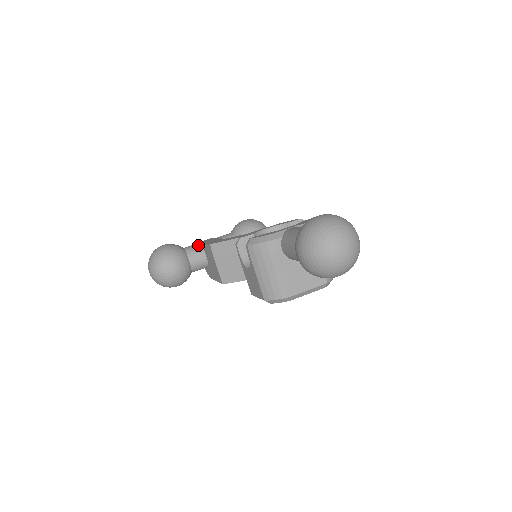
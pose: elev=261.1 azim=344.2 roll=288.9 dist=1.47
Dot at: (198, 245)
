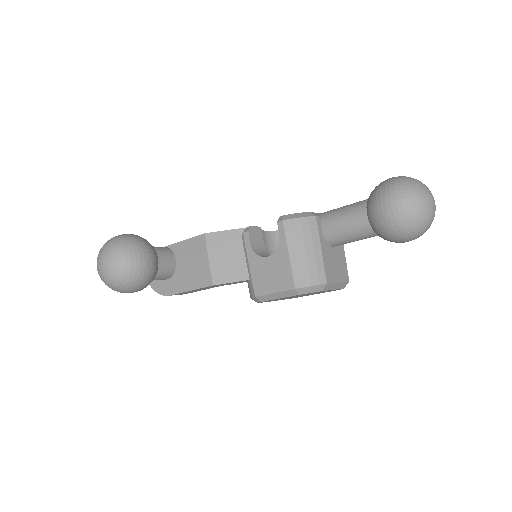
Dot at: (164, 247)
